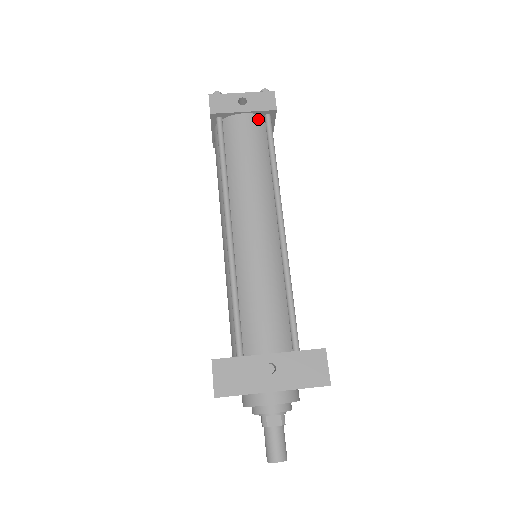
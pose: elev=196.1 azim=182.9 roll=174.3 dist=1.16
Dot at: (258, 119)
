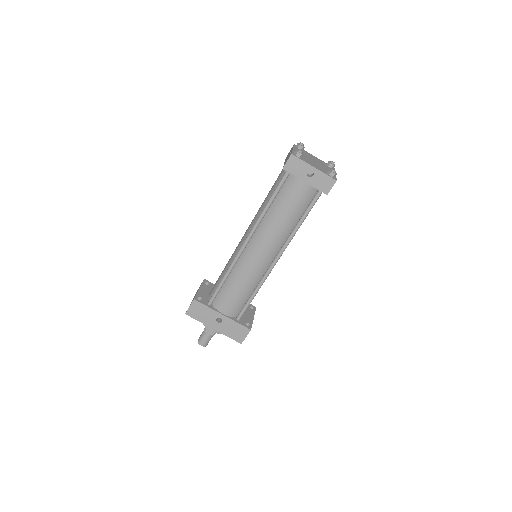
Dot at: (312, 190)
